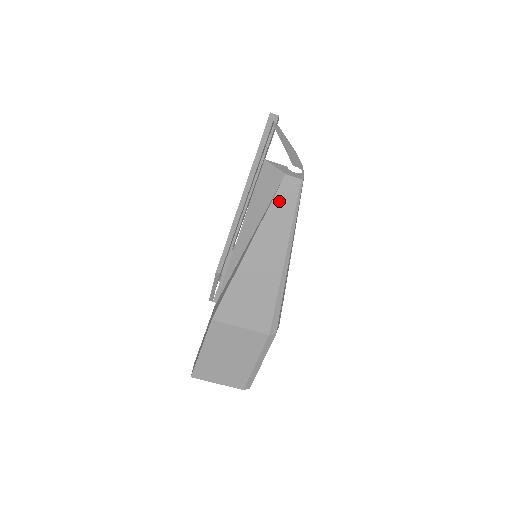
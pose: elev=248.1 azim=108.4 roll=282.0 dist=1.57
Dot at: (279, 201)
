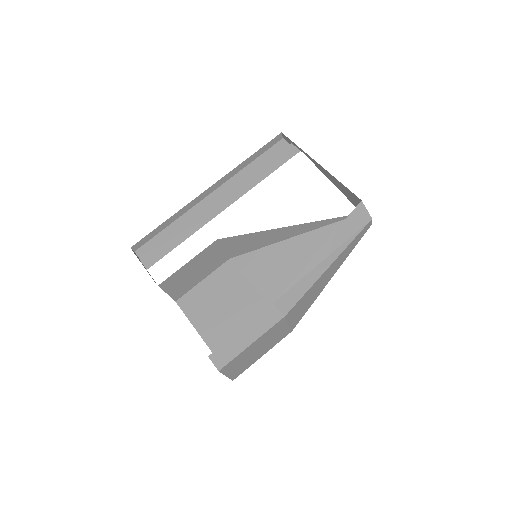
Dot at: (360, 235)
